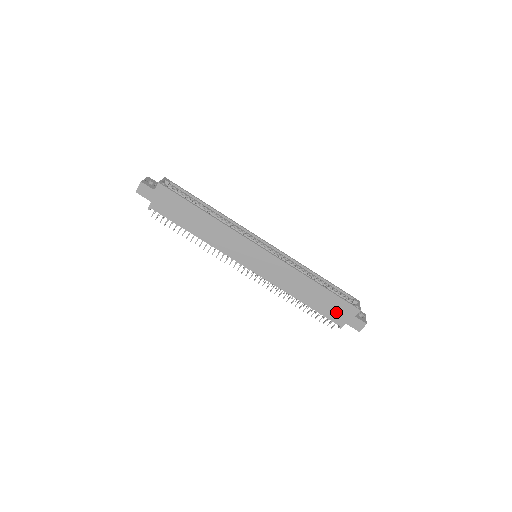
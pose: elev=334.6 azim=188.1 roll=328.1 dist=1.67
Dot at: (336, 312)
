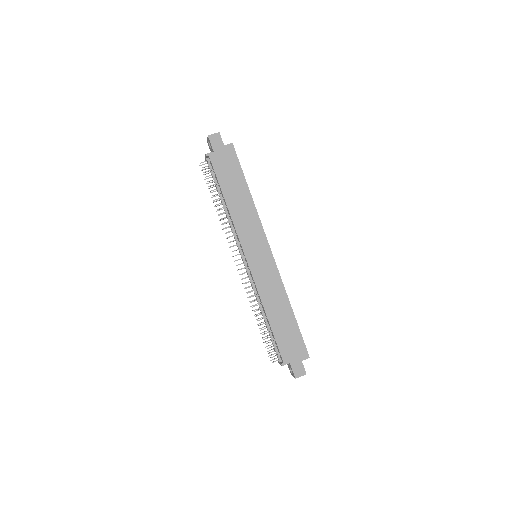
Dot at: (289, 347)
